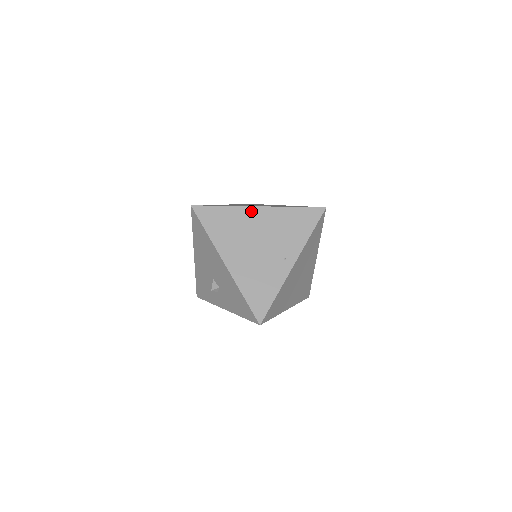
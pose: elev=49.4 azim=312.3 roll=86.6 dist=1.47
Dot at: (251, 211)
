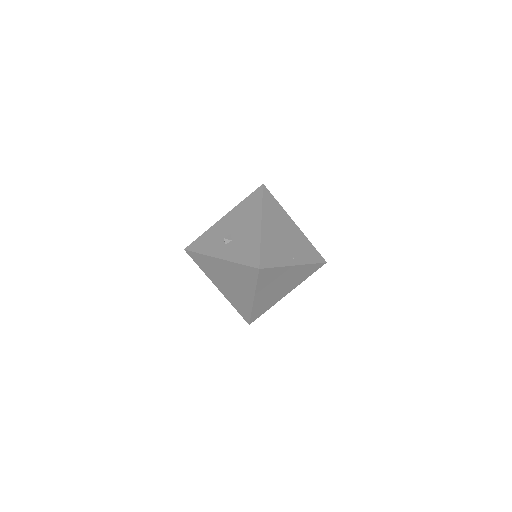
Dot at: (290, 220)
